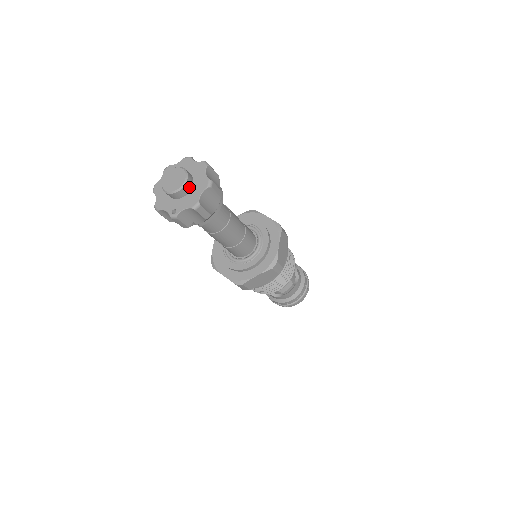
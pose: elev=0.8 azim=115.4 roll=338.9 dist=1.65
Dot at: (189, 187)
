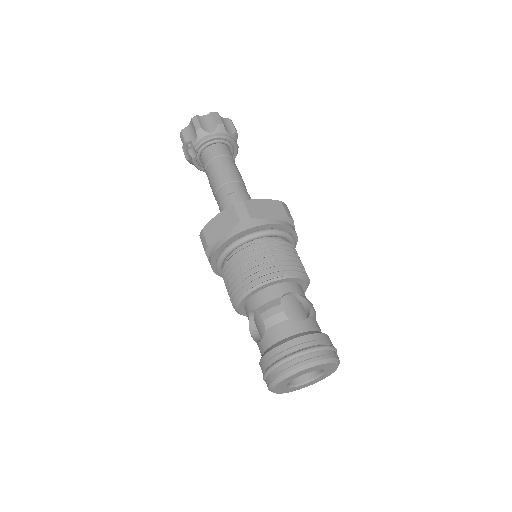
Dot at: occluded
